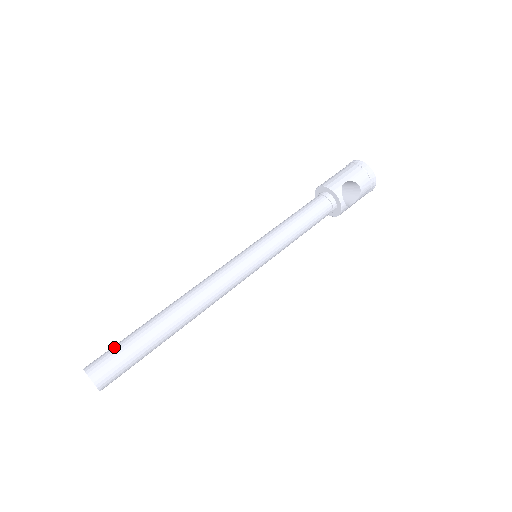
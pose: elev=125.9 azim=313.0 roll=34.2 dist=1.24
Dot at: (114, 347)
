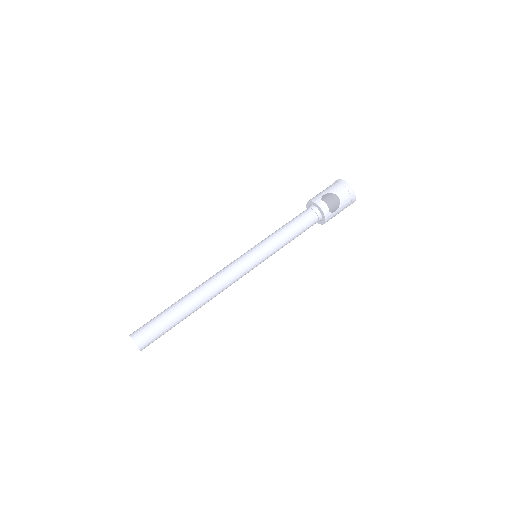
Dot at: (150, 320)
